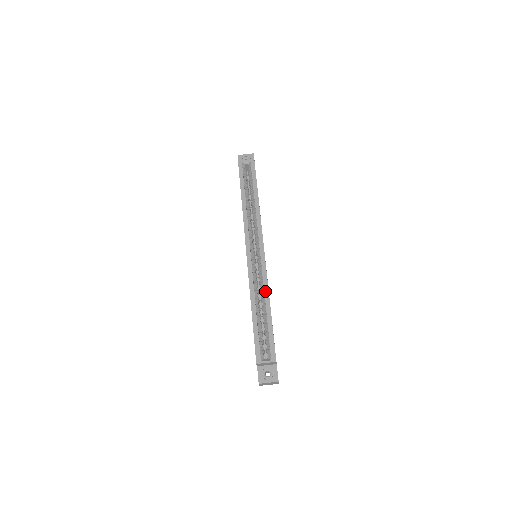
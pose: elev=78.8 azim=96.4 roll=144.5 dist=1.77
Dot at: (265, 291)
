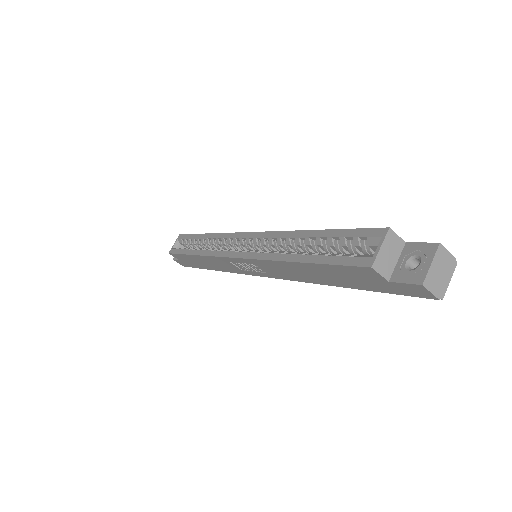
Dot at: (286, 236)
